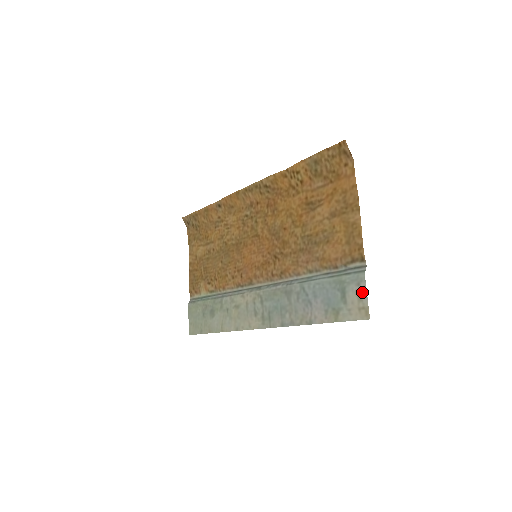
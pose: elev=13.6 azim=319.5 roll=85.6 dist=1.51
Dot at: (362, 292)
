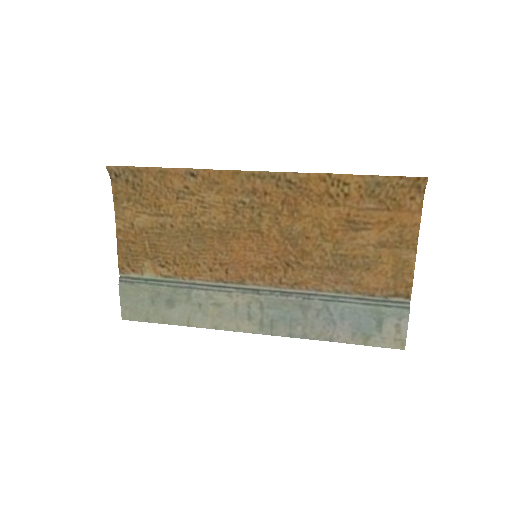
Dot at: (403, 327)
